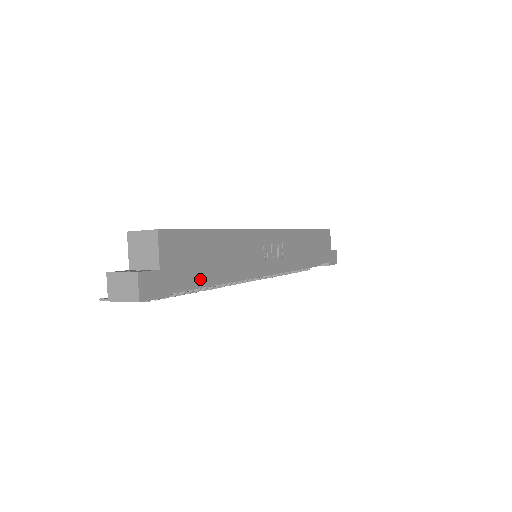
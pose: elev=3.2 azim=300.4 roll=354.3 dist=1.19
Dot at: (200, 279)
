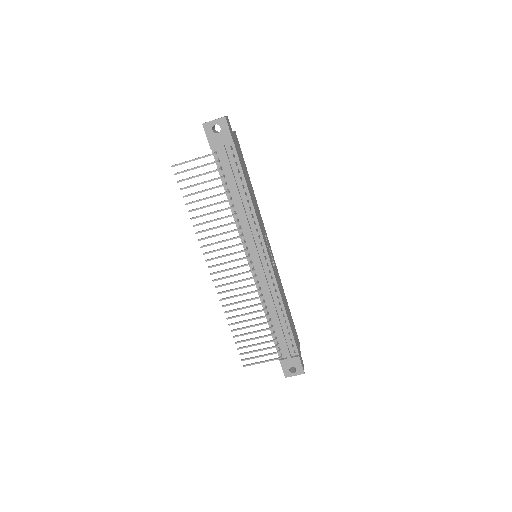
Dot at: (242, 169)
